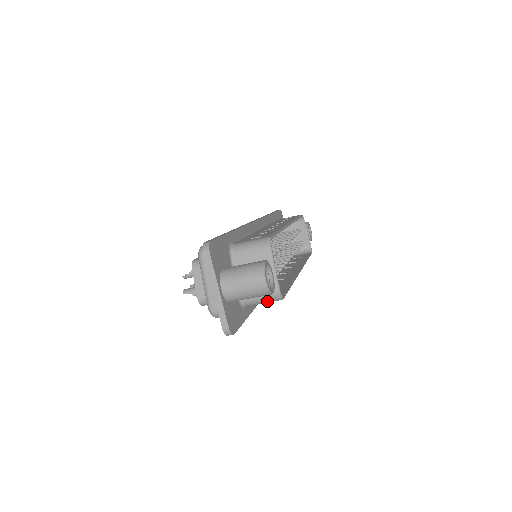
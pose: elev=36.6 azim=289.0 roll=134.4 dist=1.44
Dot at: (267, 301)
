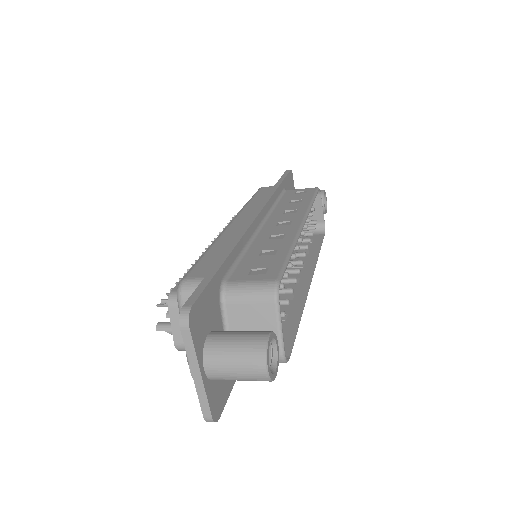
Dot at: occluded
